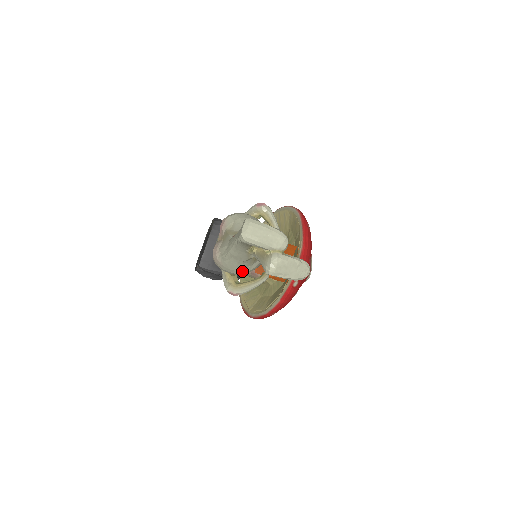
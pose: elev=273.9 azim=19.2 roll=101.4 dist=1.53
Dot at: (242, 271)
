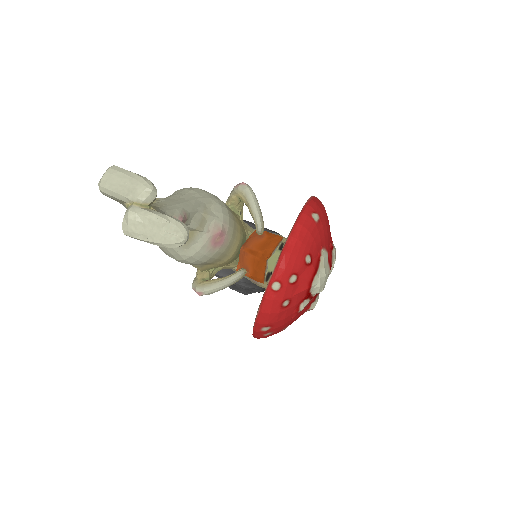
Dot at: (180, 256)
